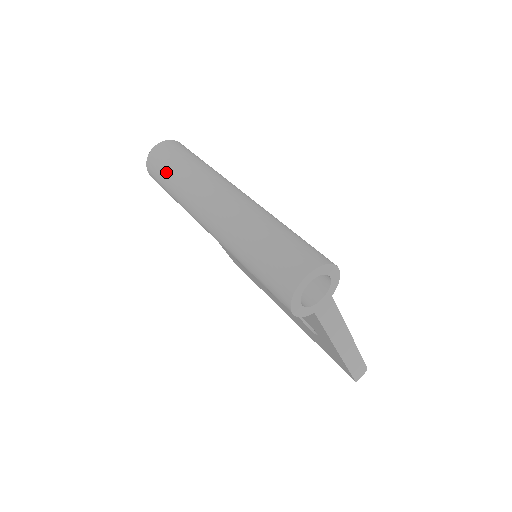
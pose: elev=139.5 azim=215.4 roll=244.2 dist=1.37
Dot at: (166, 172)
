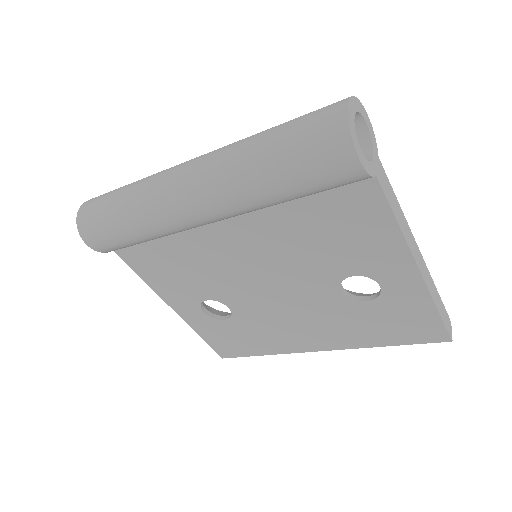
Dot at: (109, 206)
